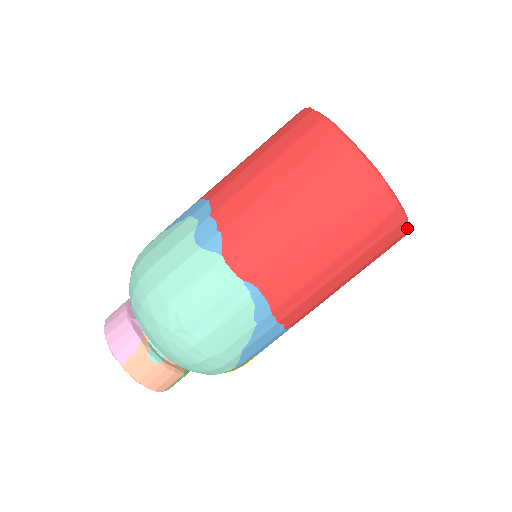
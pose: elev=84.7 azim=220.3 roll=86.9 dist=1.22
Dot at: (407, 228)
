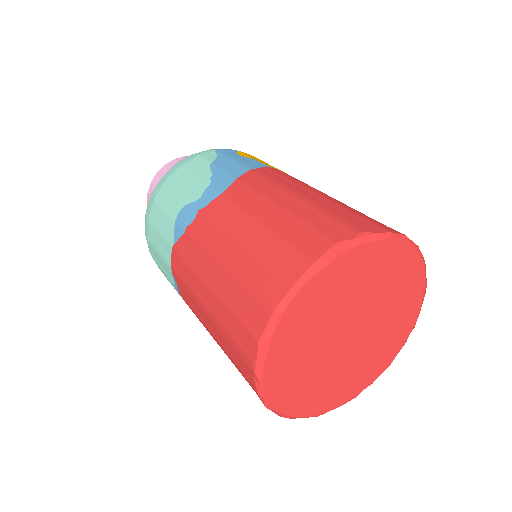
Dot at: (293, 417)
